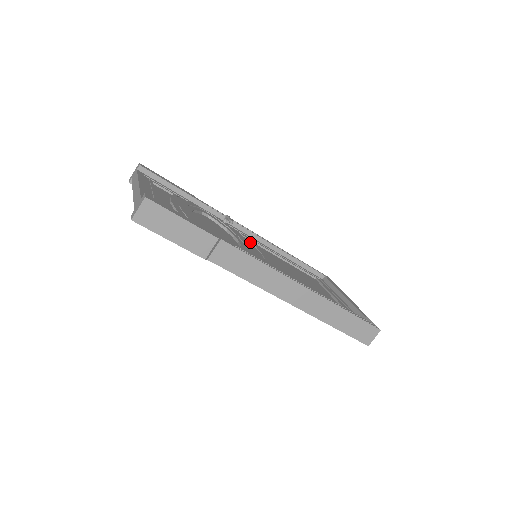
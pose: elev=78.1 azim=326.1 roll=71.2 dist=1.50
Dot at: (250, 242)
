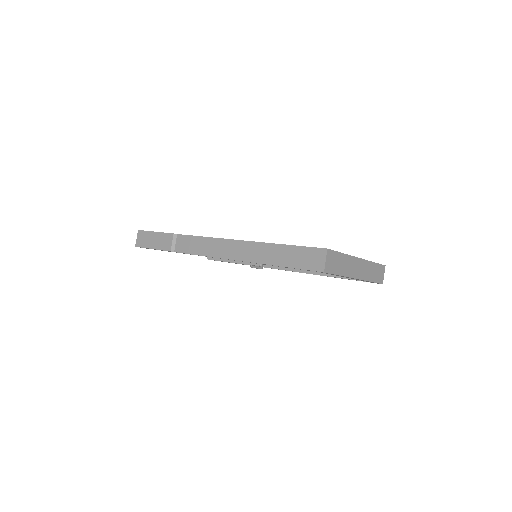
Dot at: occluded
